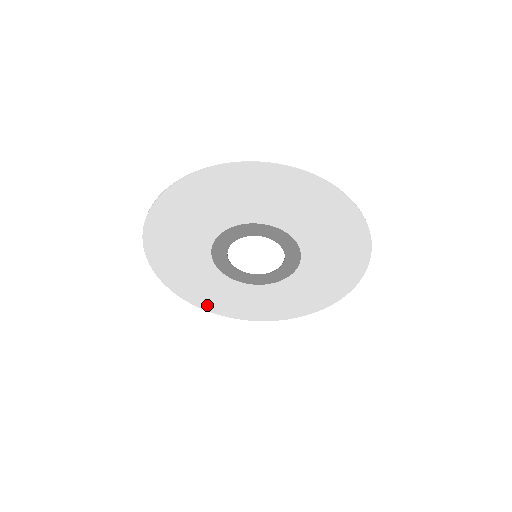
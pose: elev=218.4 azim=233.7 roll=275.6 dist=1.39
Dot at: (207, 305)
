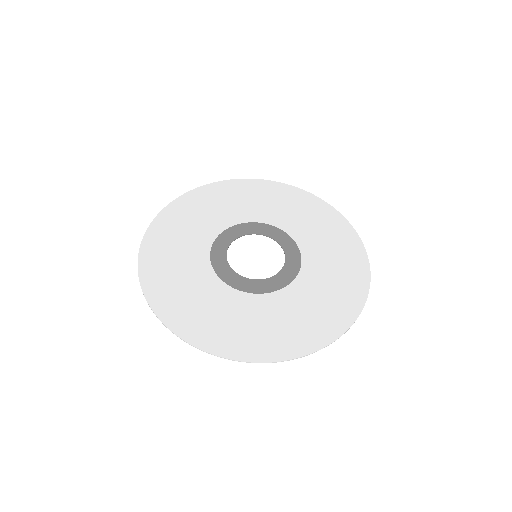
Dot at: (158, 229)
